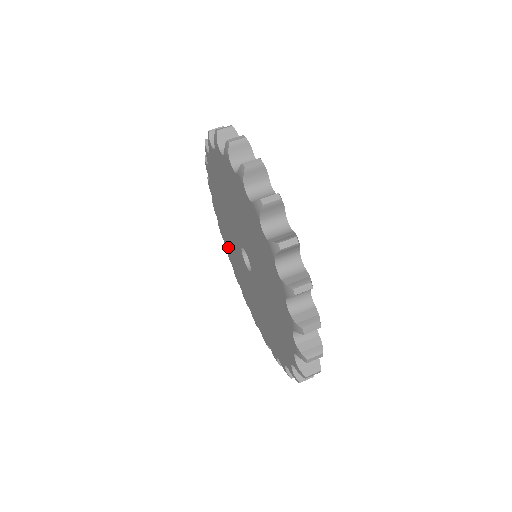
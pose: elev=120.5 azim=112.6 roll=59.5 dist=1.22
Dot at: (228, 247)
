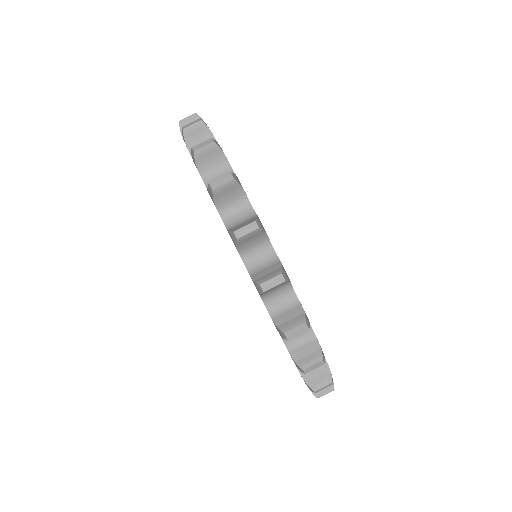
Dot at: occluded
